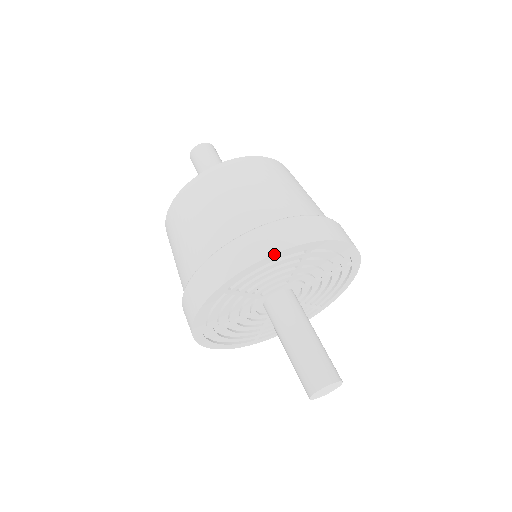
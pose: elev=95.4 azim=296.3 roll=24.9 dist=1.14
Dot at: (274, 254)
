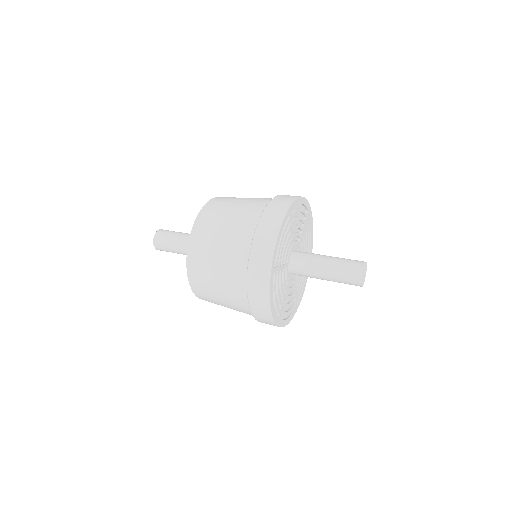
Dot at: (281, 227)
